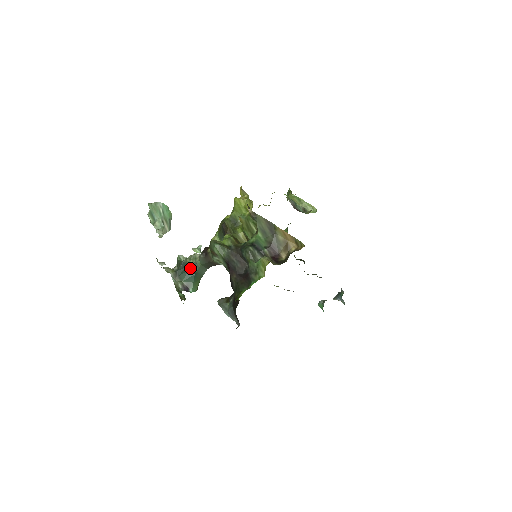
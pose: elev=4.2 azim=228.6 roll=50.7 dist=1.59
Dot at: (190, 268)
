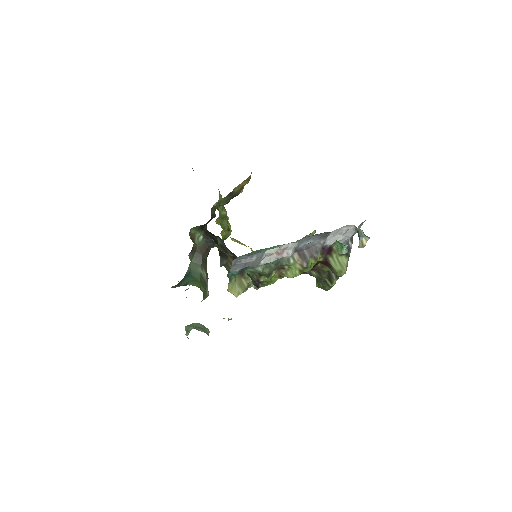
Dot at: (186, 273)
